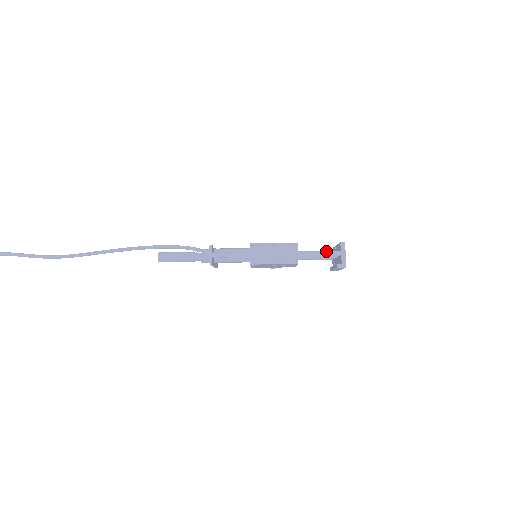
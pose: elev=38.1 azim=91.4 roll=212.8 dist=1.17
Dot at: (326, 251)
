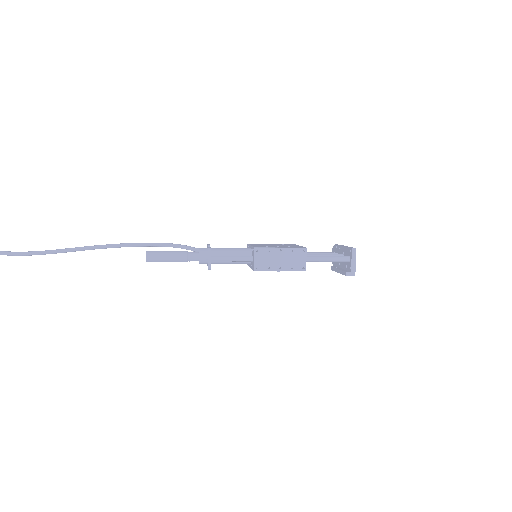
Dot at: (335, 257)
